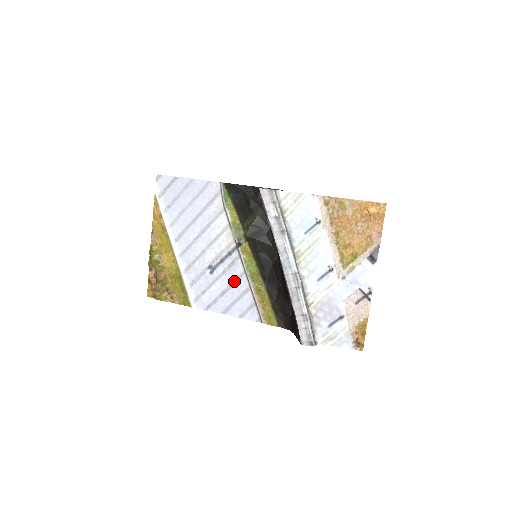
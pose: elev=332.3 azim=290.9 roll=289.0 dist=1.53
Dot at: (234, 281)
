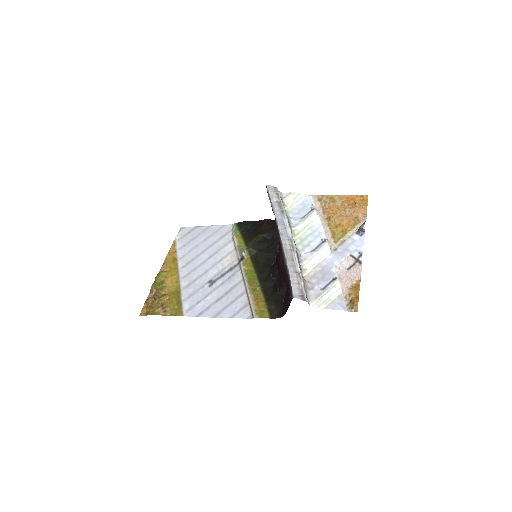
Dot at: (231, 288)
